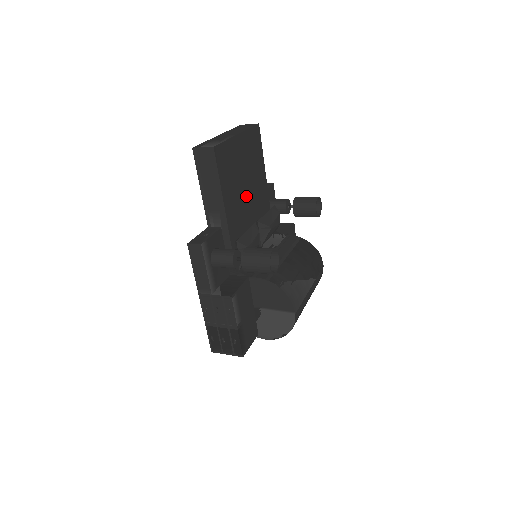
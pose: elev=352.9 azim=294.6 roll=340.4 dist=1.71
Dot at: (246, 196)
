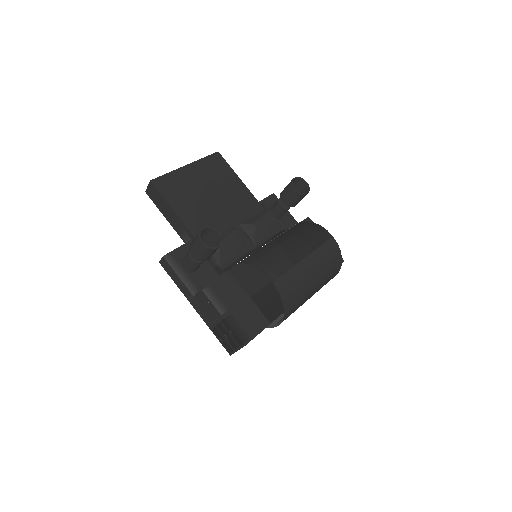
Dot at: (217, 208)
